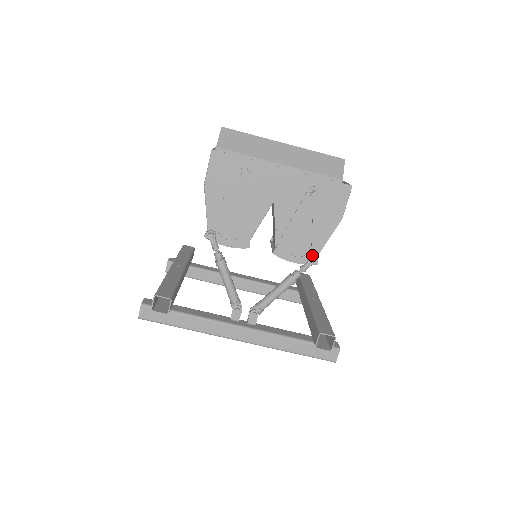
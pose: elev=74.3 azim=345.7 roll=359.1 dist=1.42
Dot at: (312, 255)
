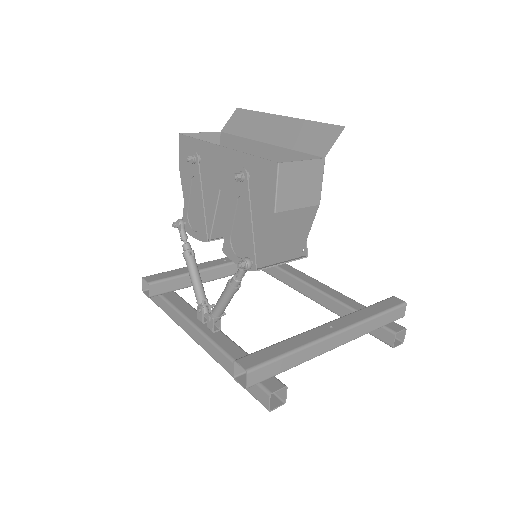
Dot at: occluded
